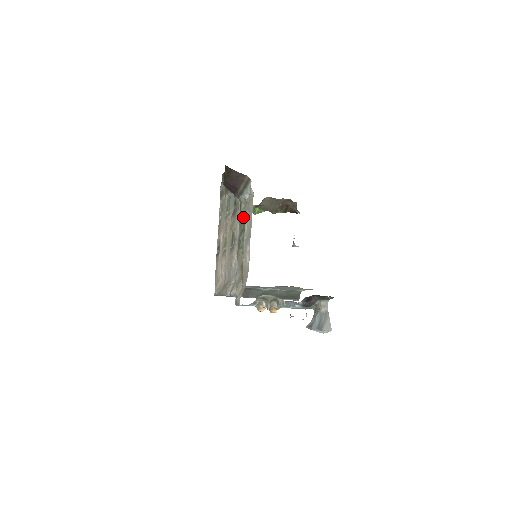
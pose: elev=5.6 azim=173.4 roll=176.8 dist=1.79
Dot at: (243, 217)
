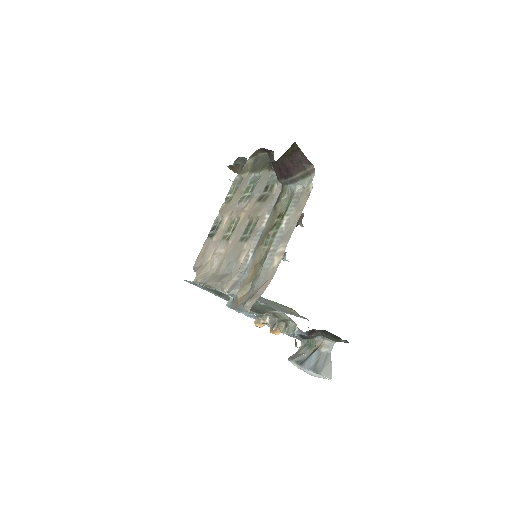
Dot at: (280, 209)
